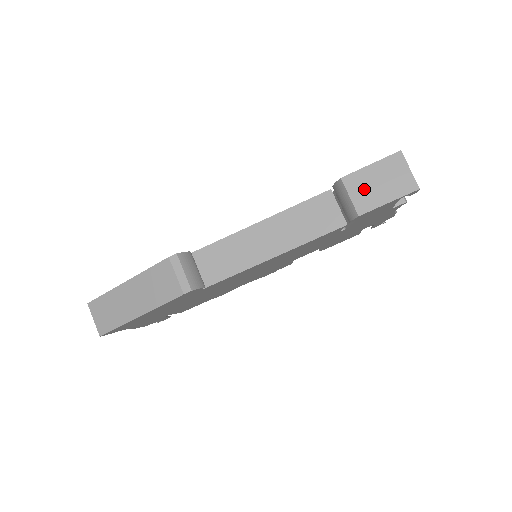
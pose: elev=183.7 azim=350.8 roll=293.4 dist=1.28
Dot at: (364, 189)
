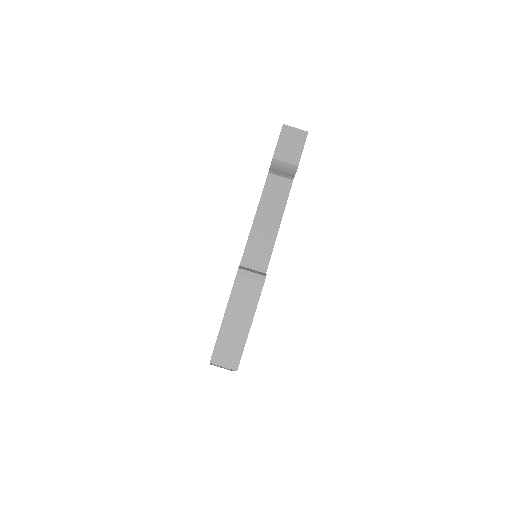
Dot at: (287, 153)
